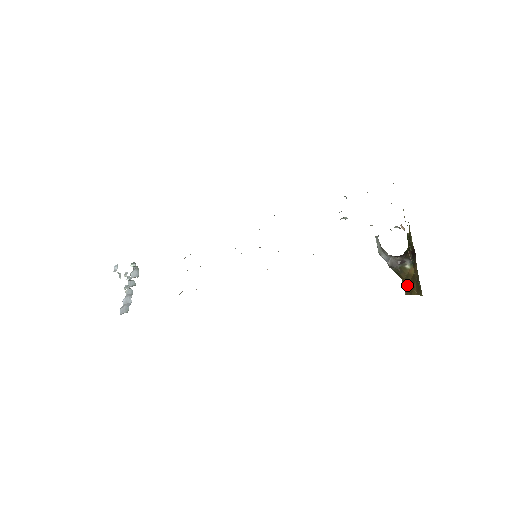
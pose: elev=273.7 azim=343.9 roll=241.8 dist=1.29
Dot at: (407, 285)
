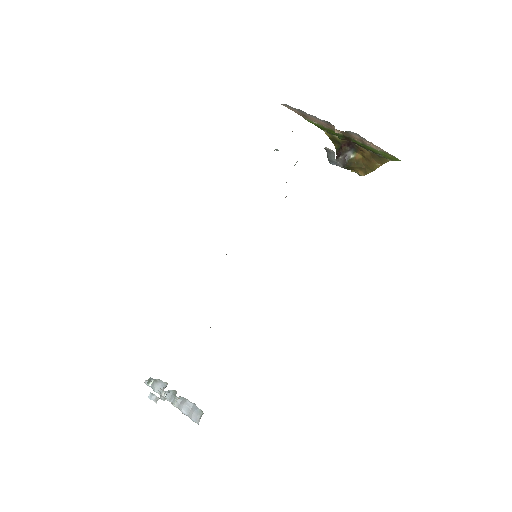
Dot at: (362, 168)
